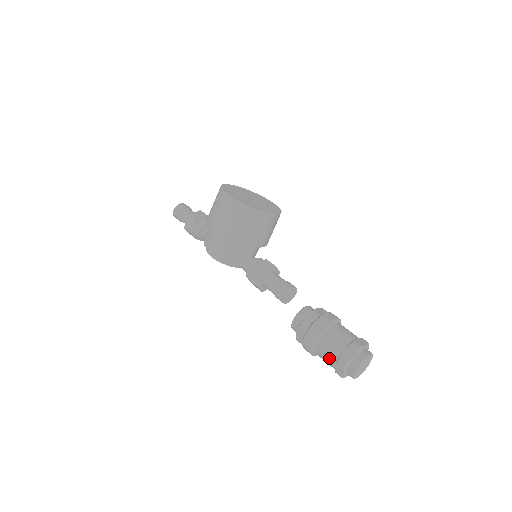
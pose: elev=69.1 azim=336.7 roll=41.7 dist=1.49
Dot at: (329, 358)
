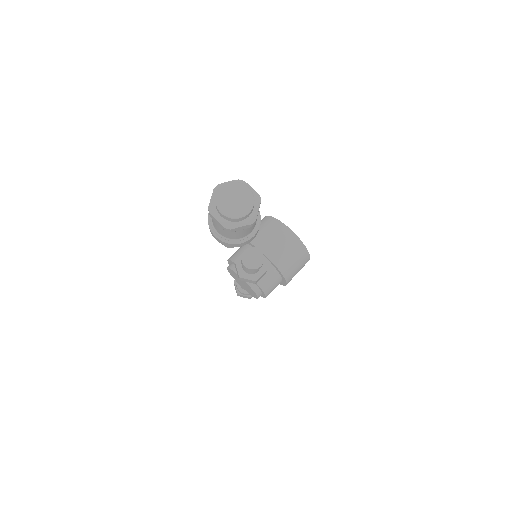
Dot at: occluded
